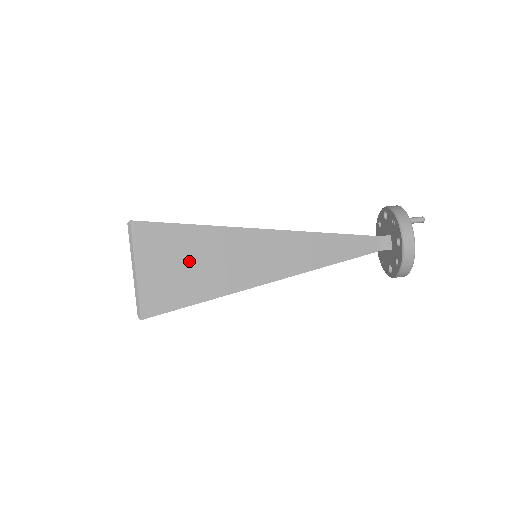
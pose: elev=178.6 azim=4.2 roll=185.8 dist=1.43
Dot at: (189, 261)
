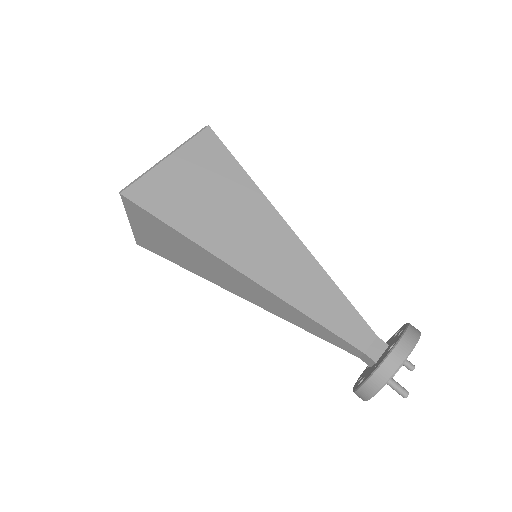
Dot at: (170, 244)
